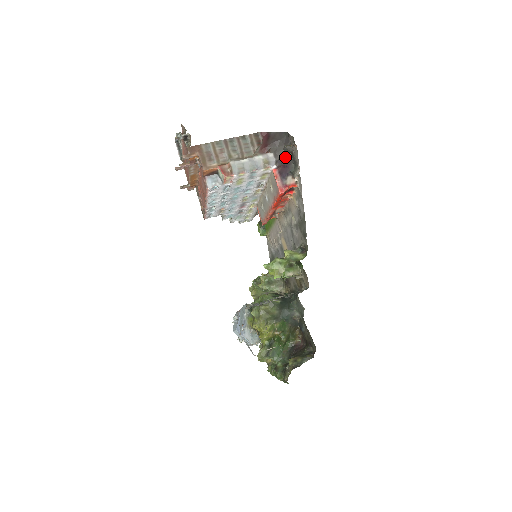
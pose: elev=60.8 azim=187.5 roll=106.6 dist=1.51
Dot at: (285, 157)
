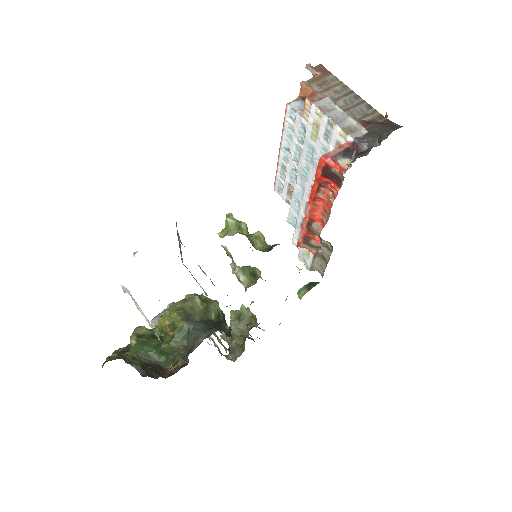
Dot at: (371, 143)
